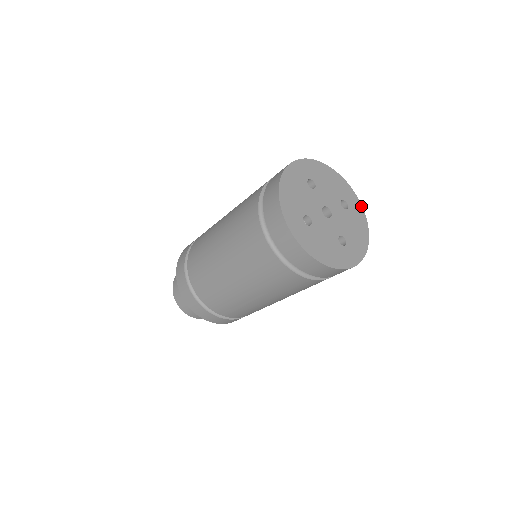
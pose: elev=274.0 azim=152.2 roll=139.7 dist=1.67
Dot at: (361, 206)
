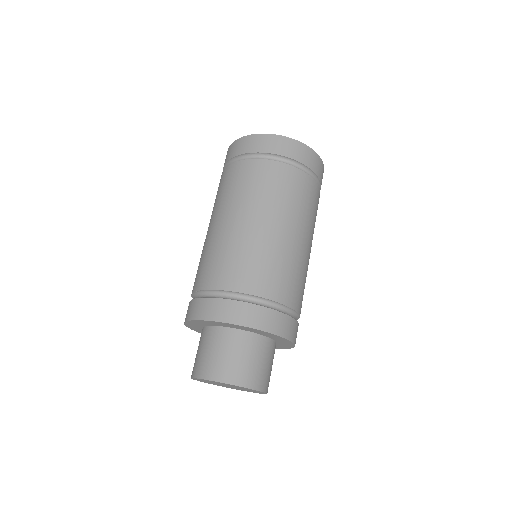
Dot at: occluded
